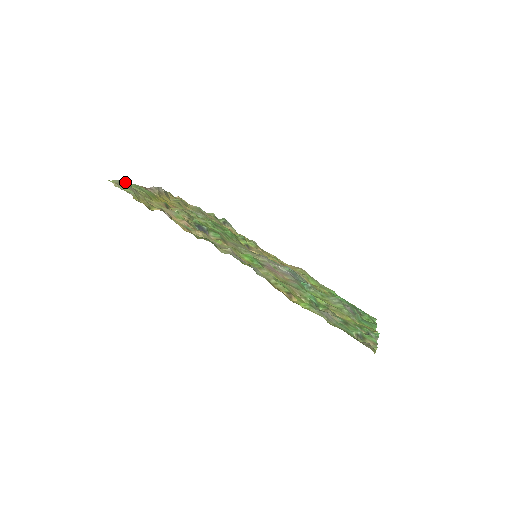
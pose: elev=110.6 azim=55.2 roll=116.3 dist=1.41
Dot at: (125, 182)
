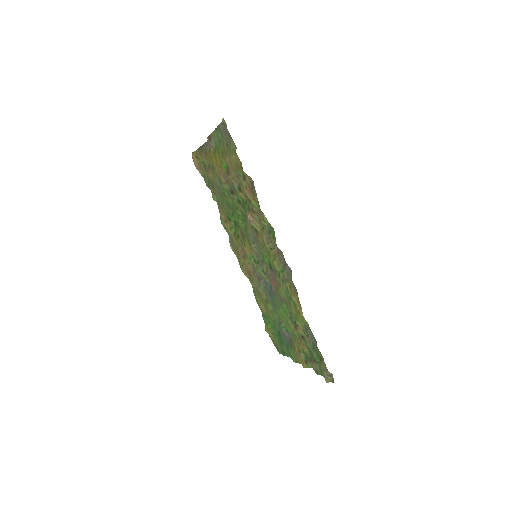
Dot at: (220, 127)
